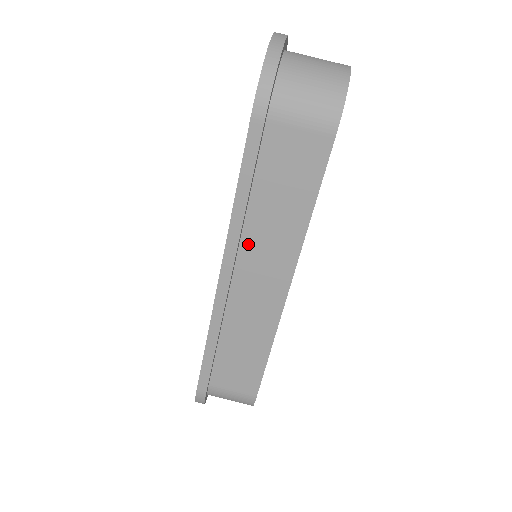
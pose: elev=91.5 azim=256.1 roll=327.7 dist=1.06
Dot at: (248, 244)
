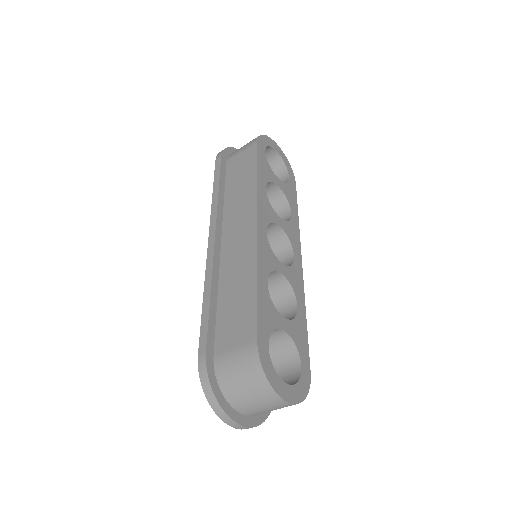
Dot at: occluded
